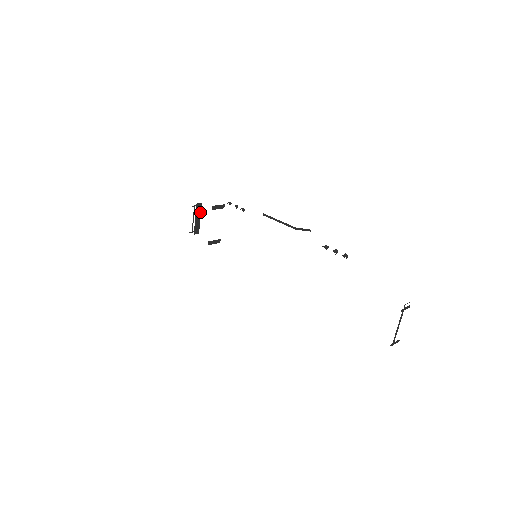
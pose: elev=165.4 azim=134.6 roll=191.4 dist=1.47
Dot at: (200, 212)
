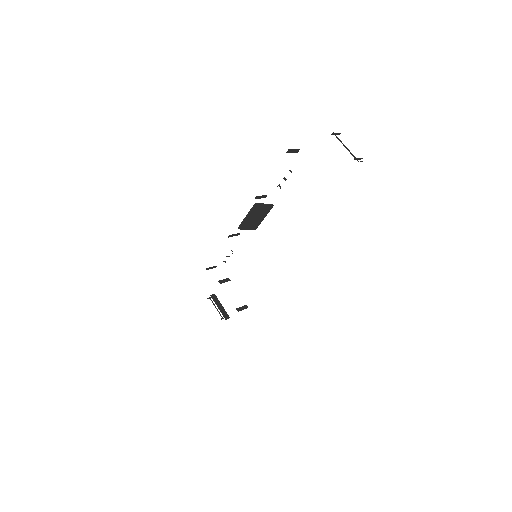
Dot at: (218, 301)
